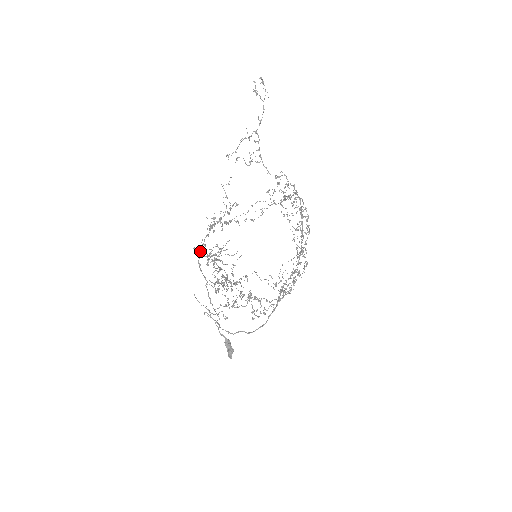
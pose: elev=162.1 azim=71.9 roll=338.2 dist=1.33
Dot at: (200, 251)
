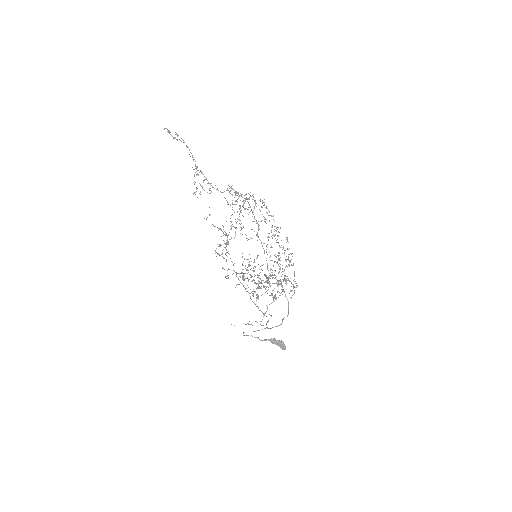
Dot at: (236, 272)
